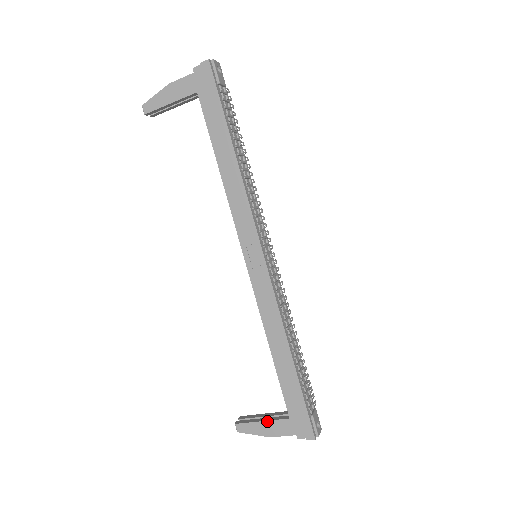
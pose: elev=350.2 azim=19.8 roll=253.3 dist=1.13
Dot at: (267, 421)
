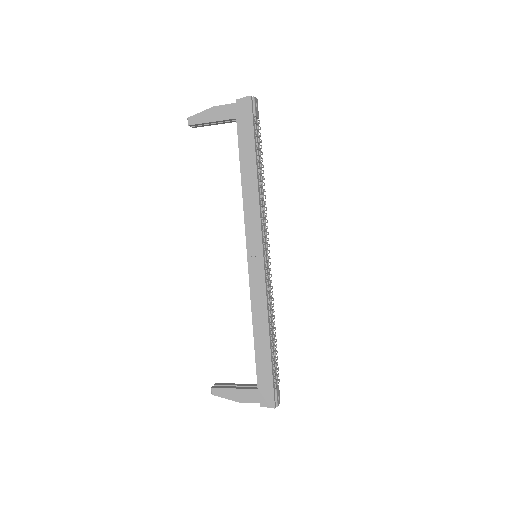
Dot at: (238, 389)
